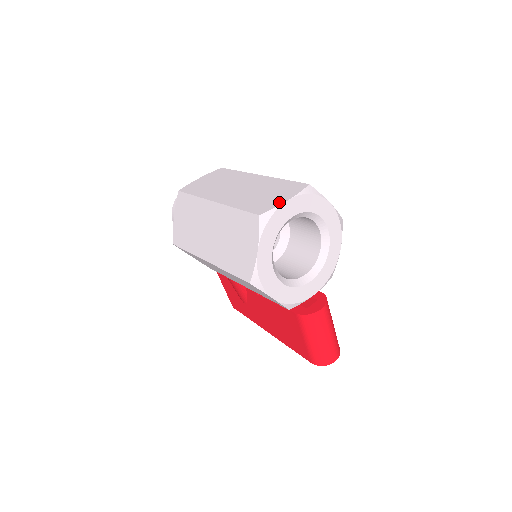
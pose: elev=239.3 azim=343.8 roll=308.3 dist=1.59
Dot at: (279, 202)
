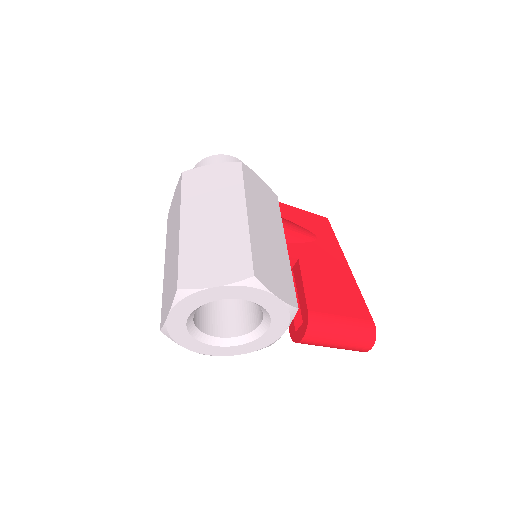
Dot at: (166, 315)
